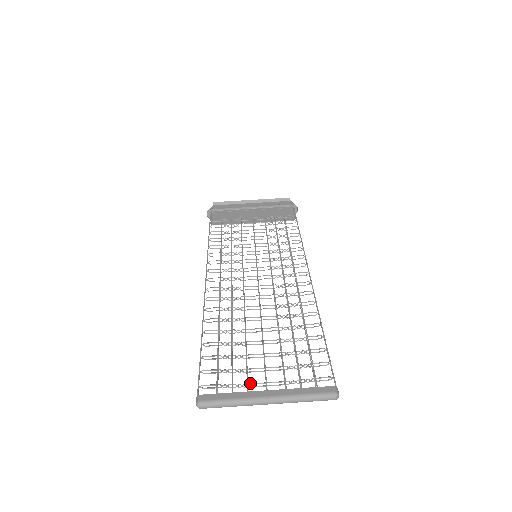
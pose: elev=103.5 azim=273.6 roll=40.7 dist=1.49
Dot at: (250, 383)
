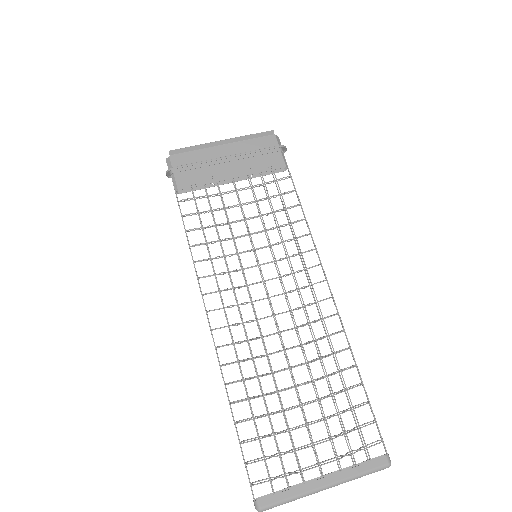
Dot at: occluded
